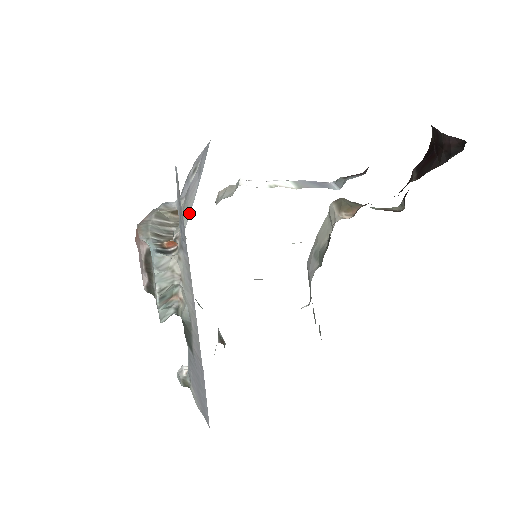
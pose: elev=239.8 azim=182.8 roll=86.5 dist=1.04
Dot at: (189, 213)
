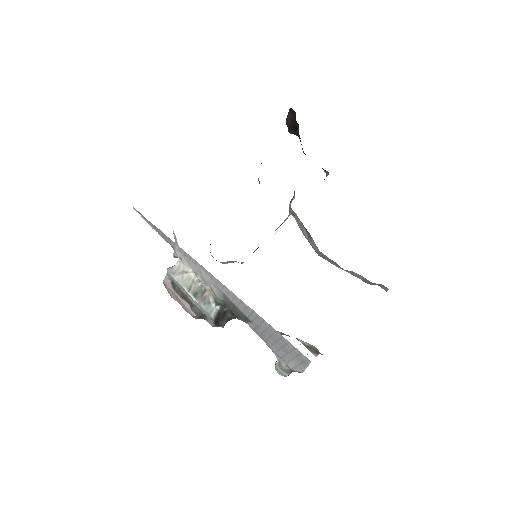
Dot at: occluded
